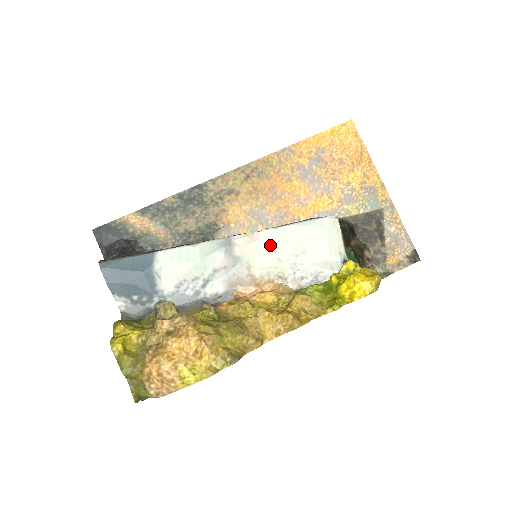
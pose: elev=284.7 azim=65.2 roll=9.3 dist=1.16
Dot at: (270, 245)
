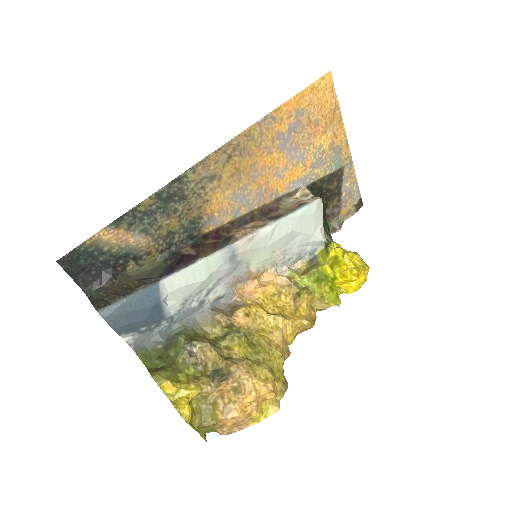
Dot at: (268, 242)
